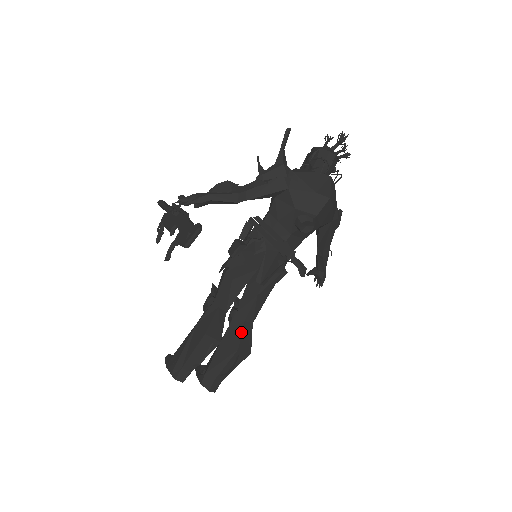
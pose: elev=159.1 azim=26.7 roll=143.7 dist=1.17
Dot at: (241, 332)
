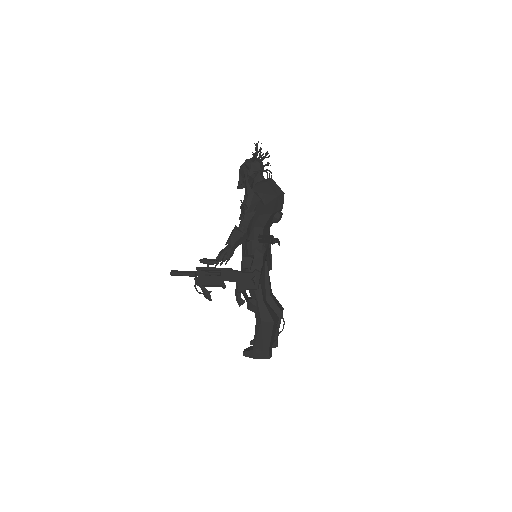
Dot at: (275, 303)
